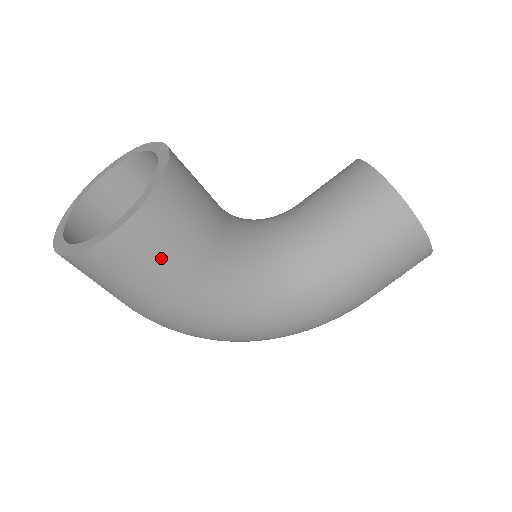
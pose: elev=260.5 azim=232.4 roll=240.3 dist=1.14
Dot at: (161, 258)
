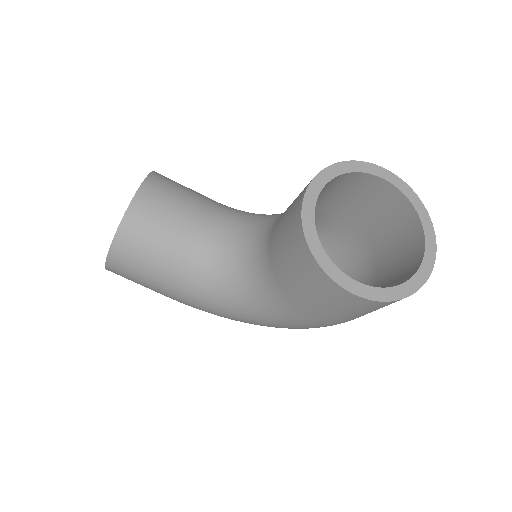
Dot at: (141, 279)
